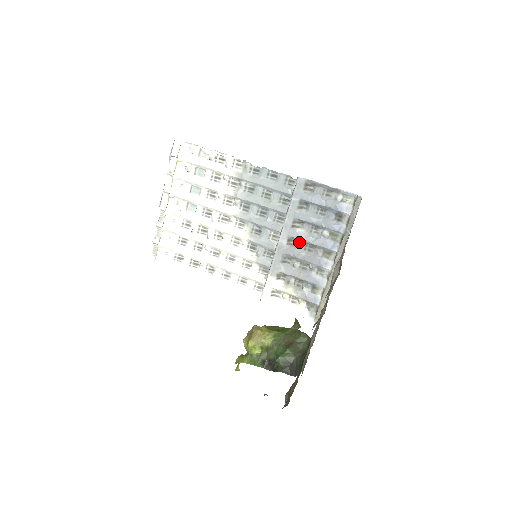
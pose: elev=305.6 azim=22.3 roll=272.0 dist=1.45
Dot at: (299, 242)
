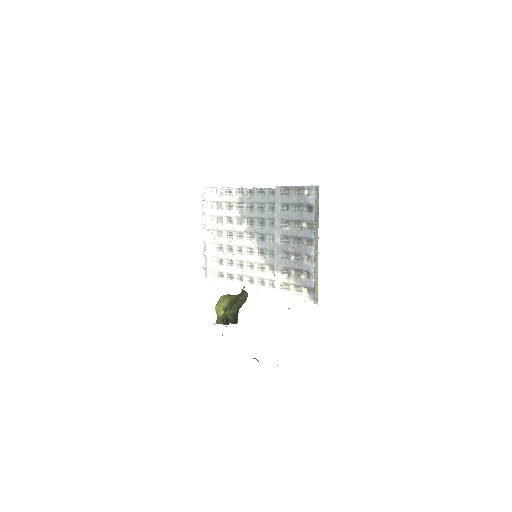
Dot at: (289, 238)
